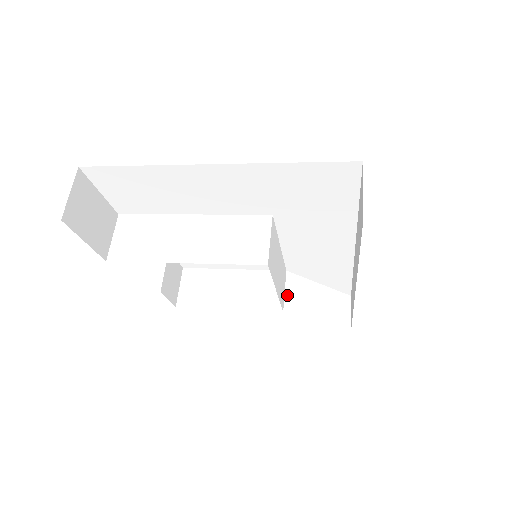
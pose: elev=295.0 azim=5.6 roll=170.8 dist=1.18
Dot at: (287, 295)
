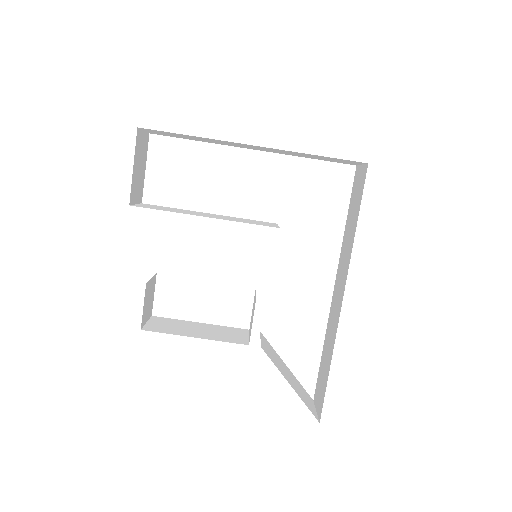
Dot at: (262, 343)
